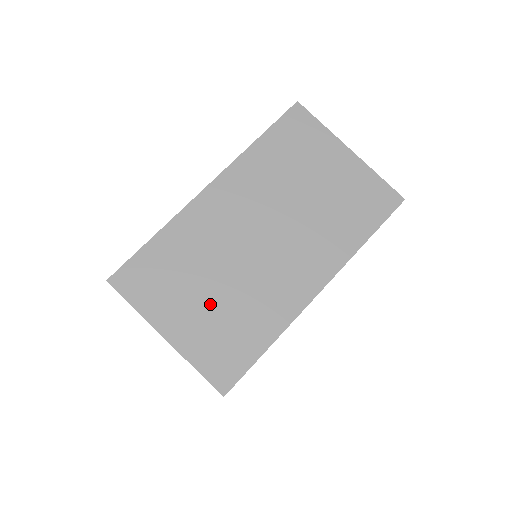
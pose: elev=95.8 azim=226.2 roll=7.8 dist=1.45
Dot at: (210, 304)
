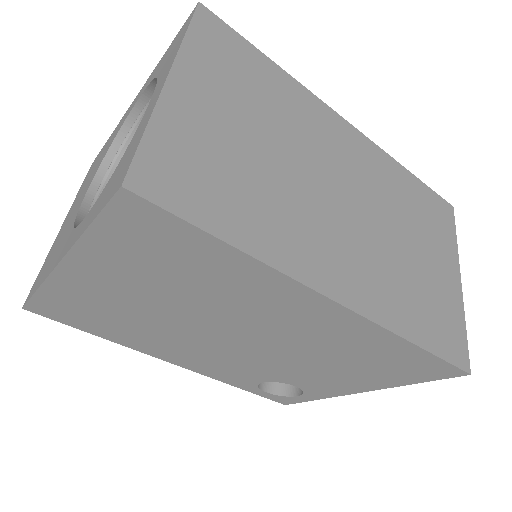
Dot at: (242, 141)
